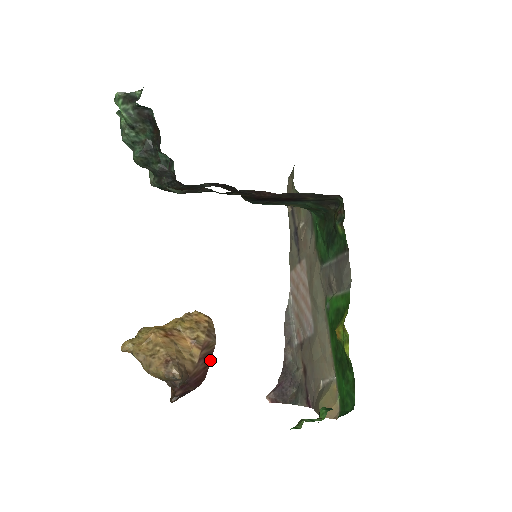
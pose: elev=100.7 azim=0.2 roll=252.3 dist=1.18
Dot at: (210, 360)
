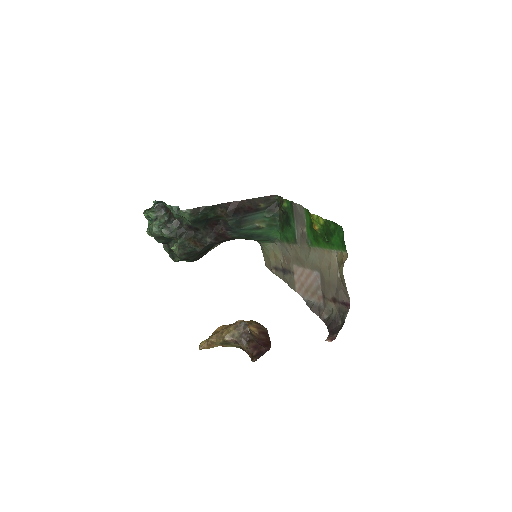
Dot at: (268, 337)
